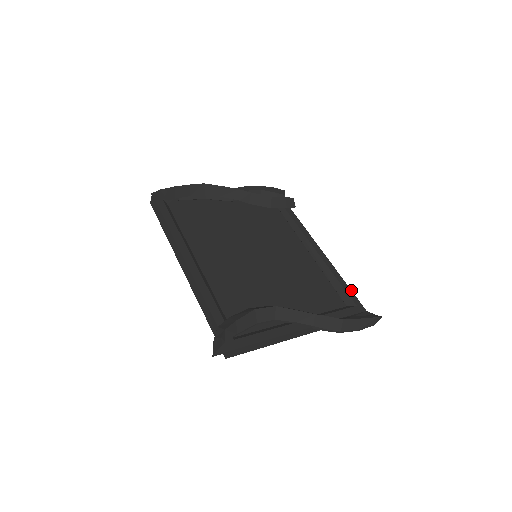
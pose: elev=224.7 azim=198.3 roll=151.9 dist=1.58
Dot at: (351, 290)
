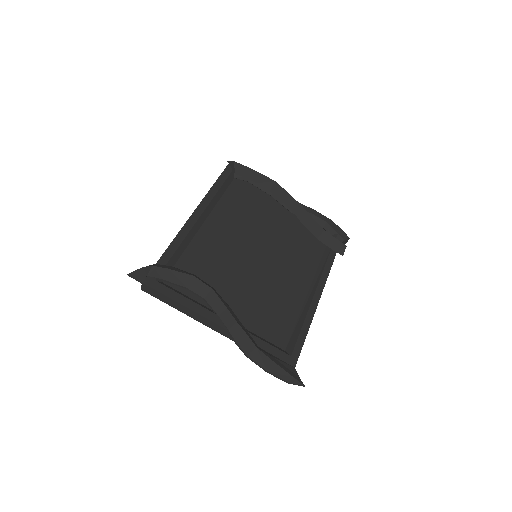
Dot at: occluded
